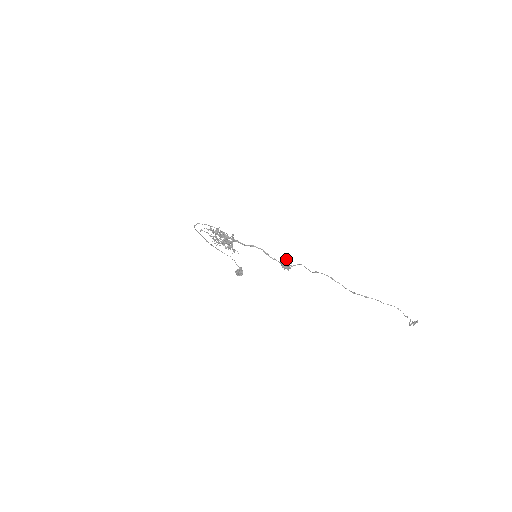
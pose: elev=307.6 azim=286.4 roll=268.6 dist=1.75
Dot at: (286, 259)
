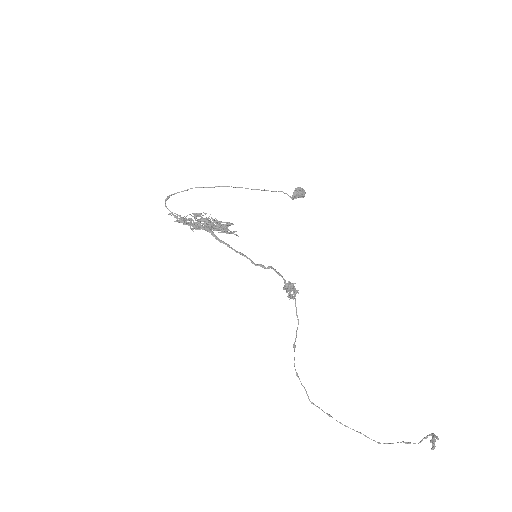
Dot at: (287, 290)
